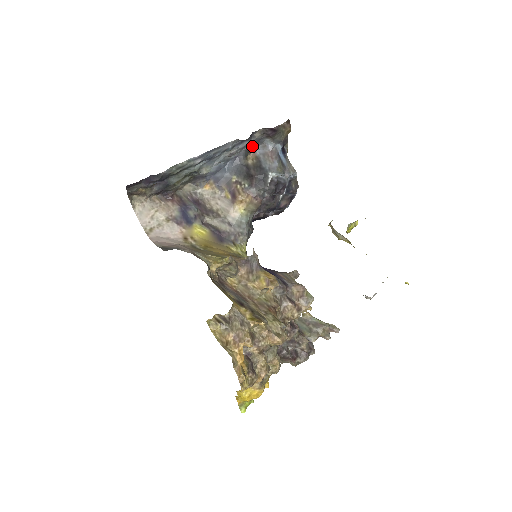
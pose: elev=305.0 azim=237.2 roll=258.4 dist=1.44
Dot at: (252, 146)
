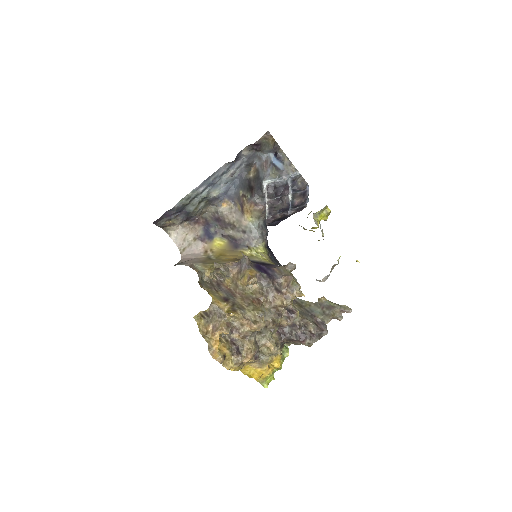
Dot at: (248, 162)
